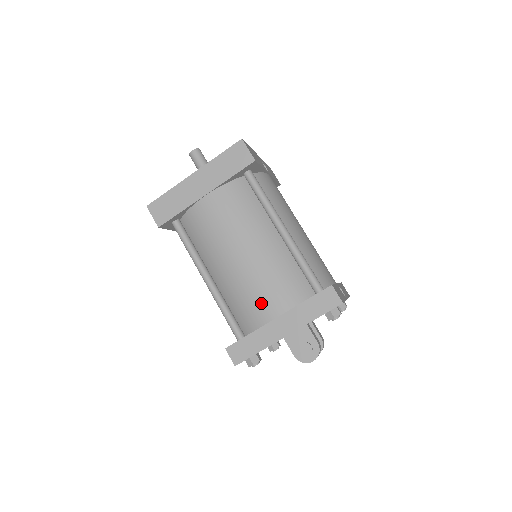
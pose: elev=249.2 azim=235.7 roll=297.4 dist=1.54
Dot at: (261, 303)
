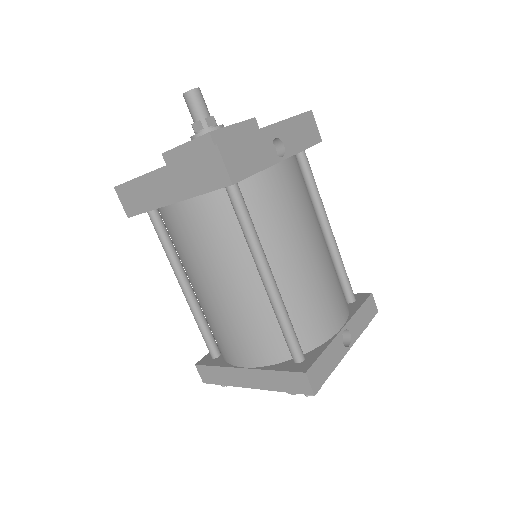
Dot at: (230, 346)
